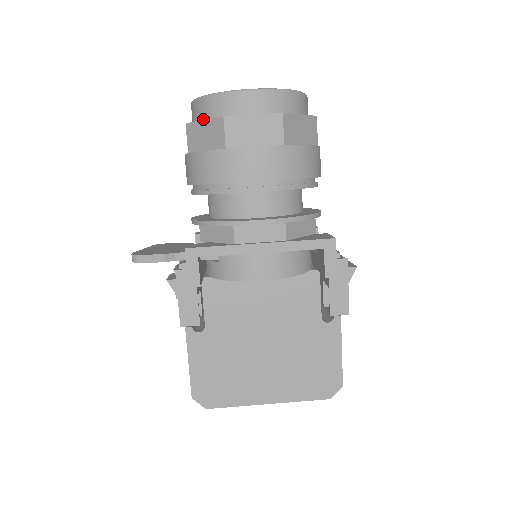
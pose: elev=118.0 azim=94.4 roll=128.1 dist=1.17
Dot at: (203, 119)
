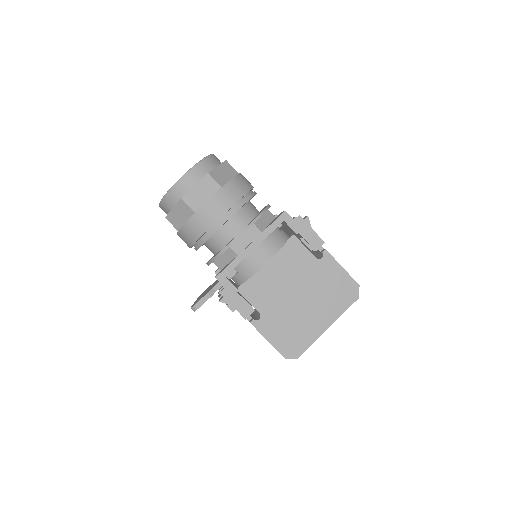
Dot at: (172, 208)
